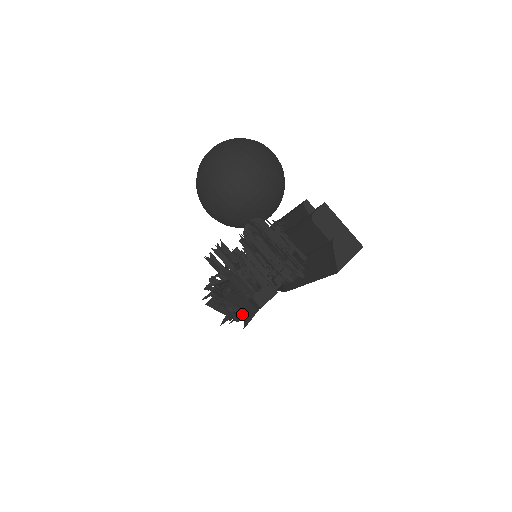
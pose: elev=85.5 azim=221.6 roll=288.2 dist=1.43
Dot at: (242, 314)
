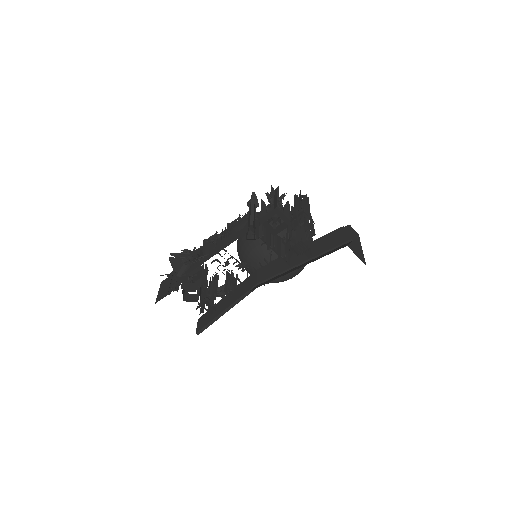
Dot at: (239, 227)
